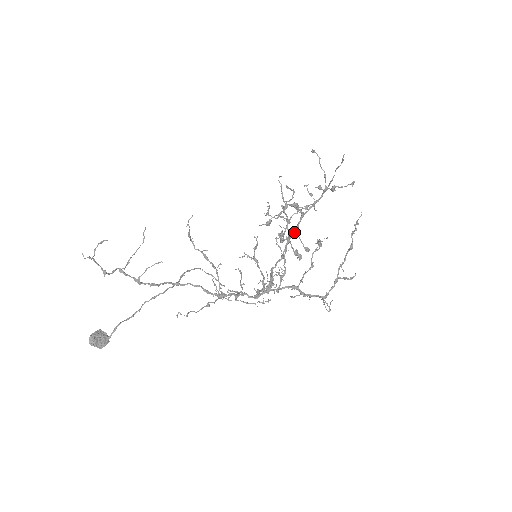
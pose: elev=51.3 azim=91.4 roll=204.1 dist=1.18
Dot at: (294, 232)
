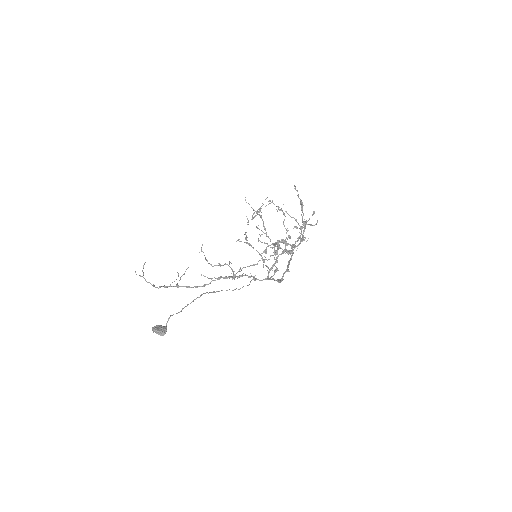
Dot at: (279, 240)
